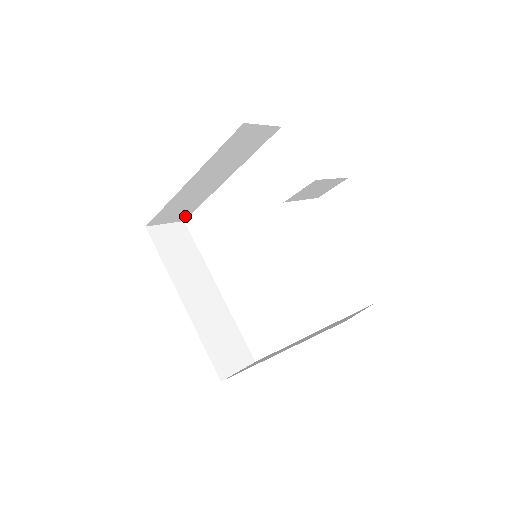
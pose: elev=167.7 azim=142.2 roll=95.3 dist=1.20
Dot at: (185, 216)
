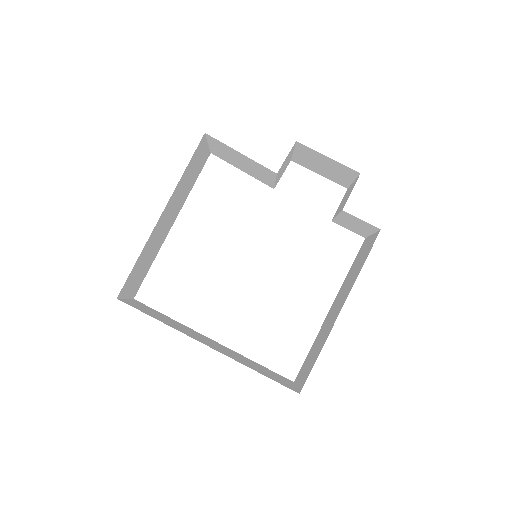
Dot at: (137, 289)
